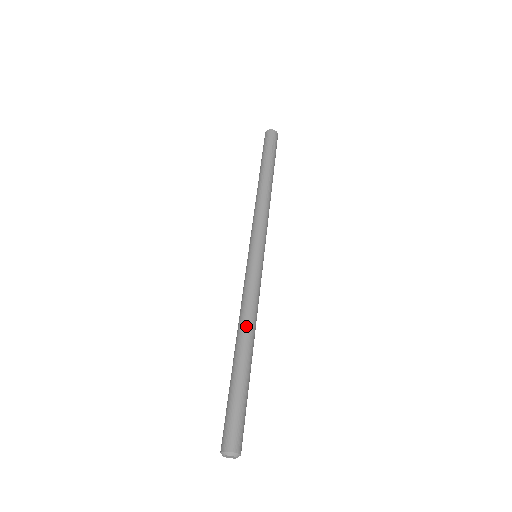
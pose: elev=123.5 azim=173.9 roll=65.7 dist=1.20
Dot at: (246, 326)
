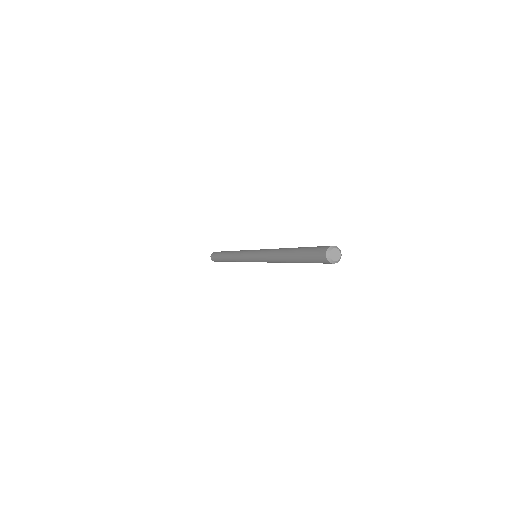
Dot at: occluded
